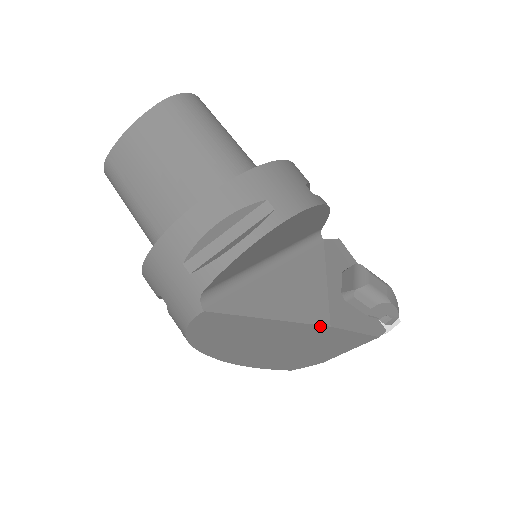
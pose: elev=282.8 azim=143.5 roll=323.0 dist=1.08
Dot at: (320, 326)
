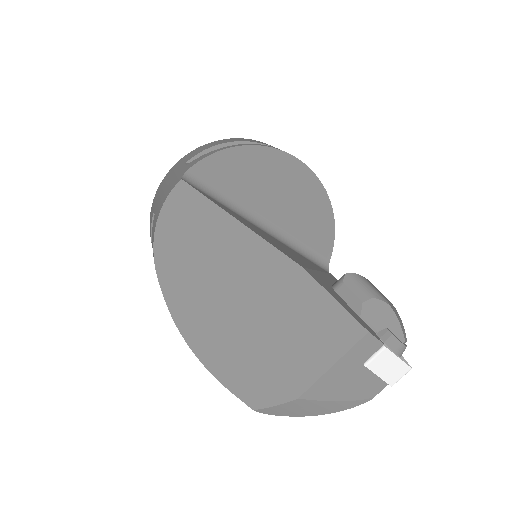
Dot at: (291, 262)
